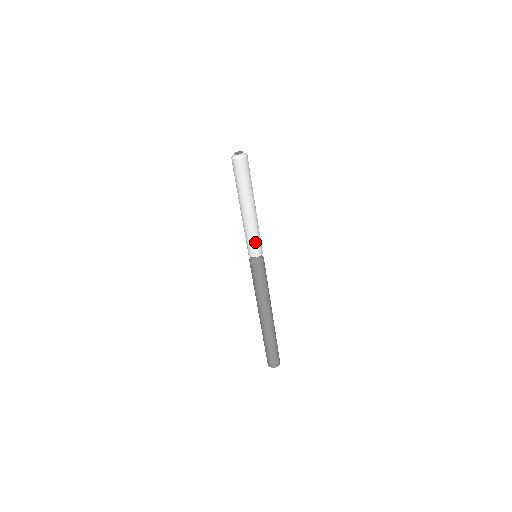
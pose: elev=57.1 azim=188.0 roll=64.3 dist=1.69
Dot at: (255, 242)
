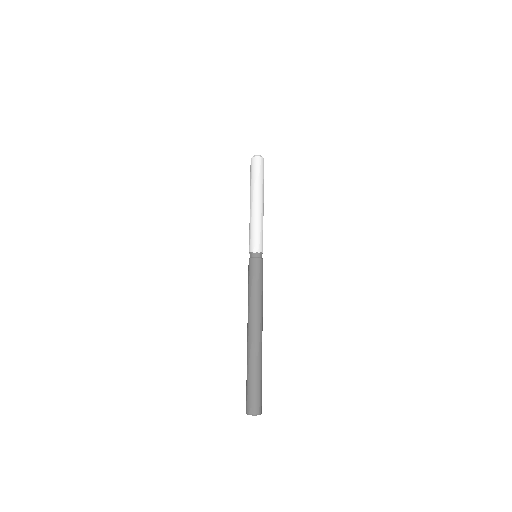
Dot at: (259, 235)
